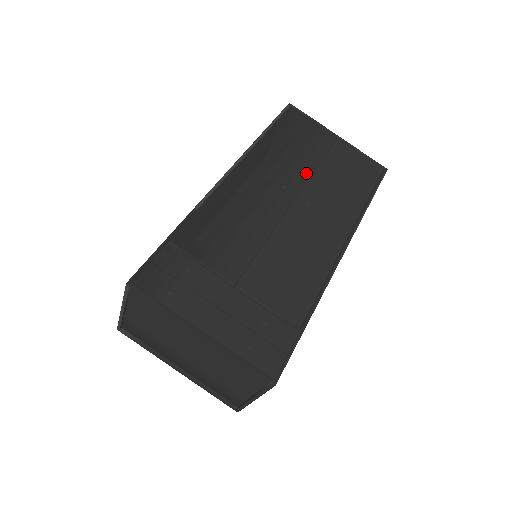
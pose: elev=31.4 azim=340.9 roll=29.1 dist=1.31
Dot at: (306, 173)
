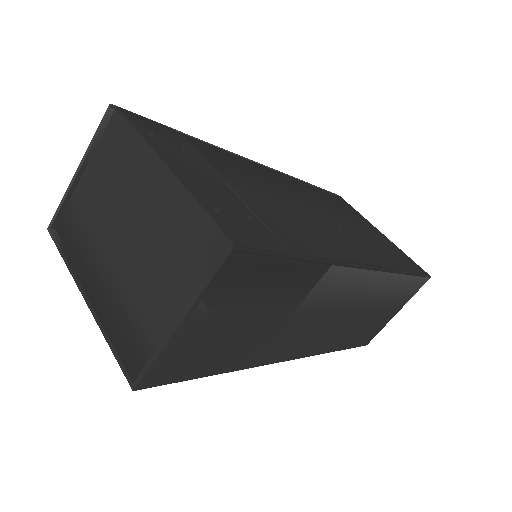
Dot at: (342, 218)
